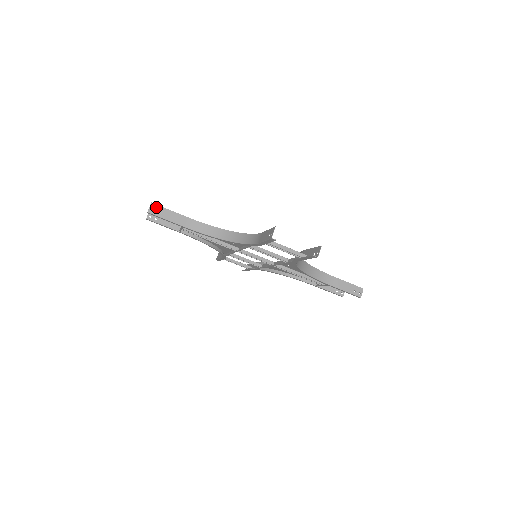
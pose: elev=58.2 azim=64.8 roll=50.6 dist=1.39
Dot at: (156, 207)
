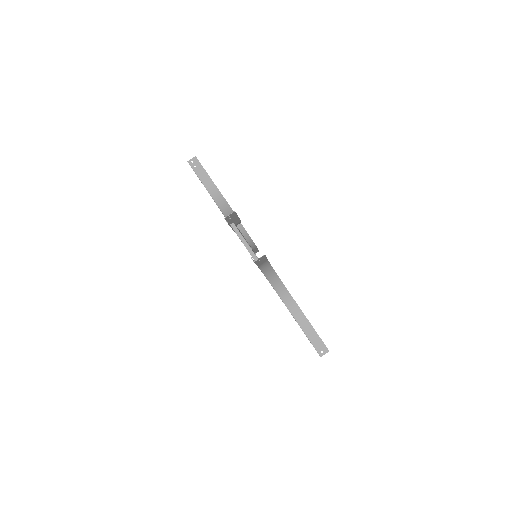
Dot at: (196, 161)
